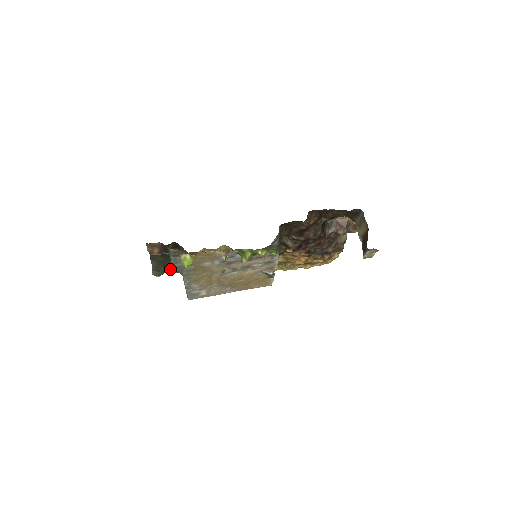
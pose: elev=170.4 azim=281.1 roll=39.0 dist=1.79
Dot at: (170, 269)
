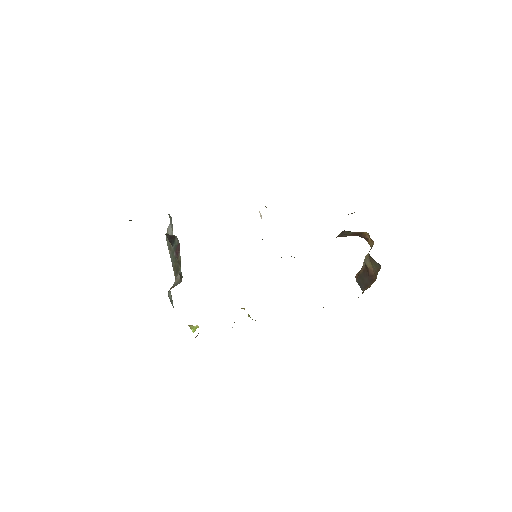
Dot at: occluded
